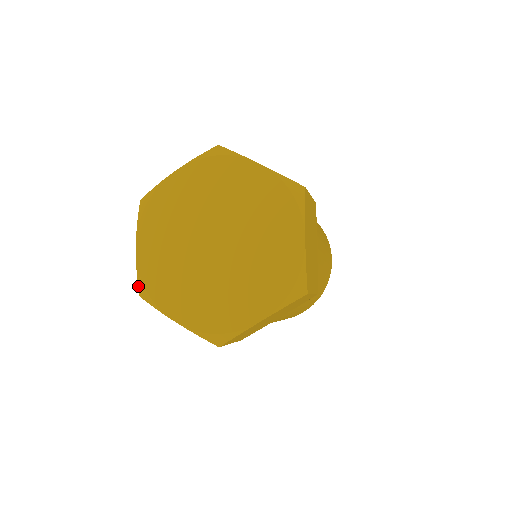
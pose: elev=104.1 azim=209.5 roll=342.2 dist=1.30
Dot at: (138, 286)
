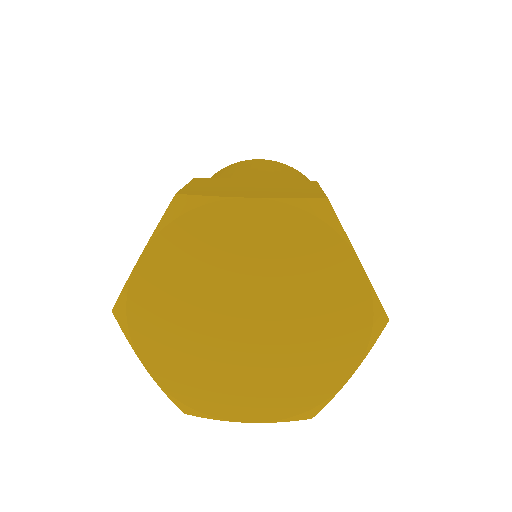
Dot at: (117, 302)
